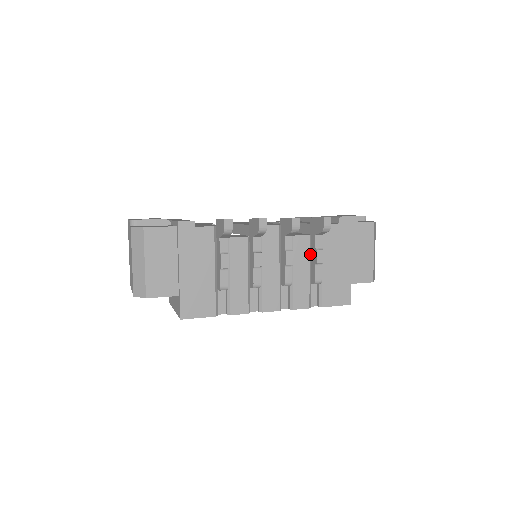
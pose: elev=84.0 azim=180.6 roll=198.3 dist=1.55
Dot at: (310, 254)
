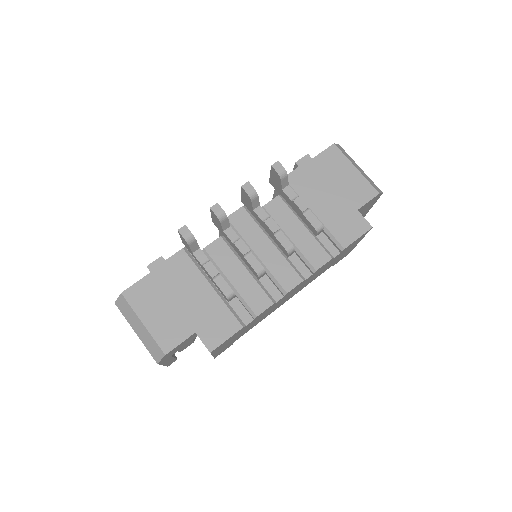
Dot at: (293, 211)
